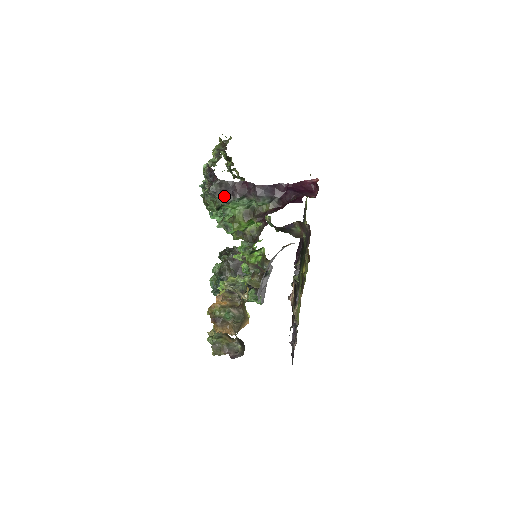
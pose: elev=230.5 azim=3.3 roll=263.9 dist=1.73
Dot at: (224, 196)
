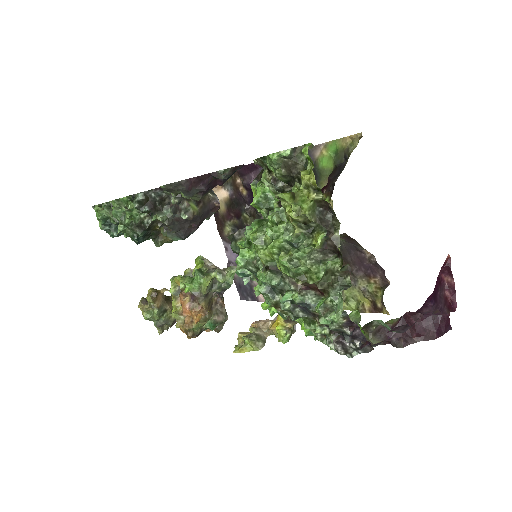
Dot at: occluded
